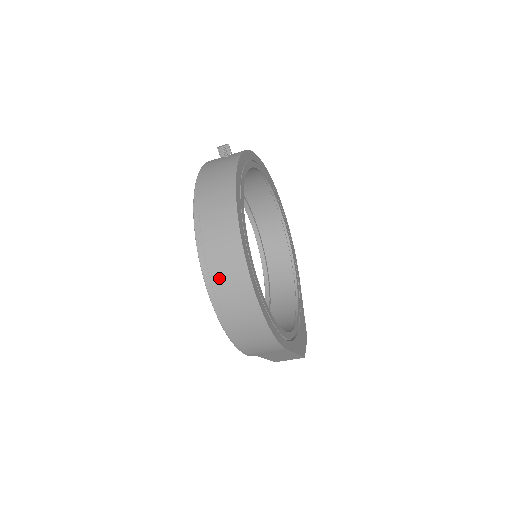
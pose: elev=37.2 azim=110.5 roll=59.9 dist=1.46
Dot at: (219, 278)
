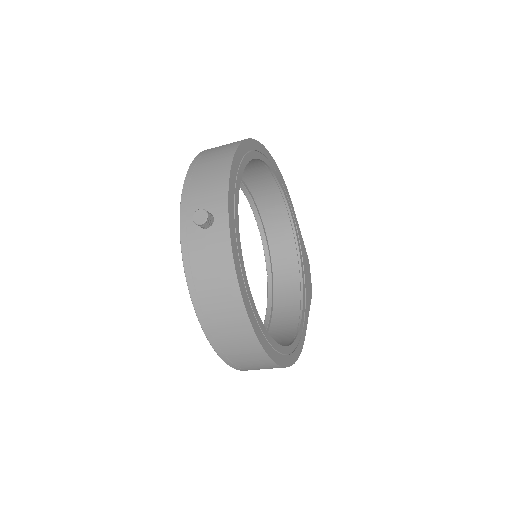
Dot at: (247, 366)
